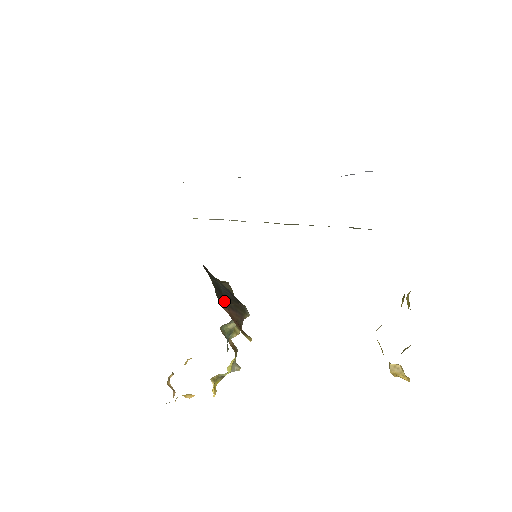
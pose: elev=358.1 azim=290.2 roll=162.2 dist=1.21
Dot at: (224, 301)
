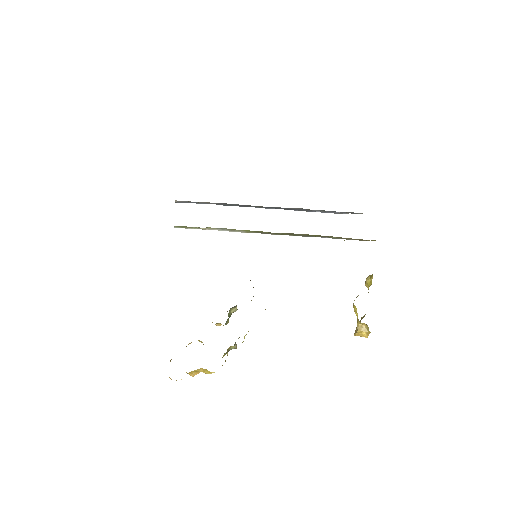
Dot at: occluded
